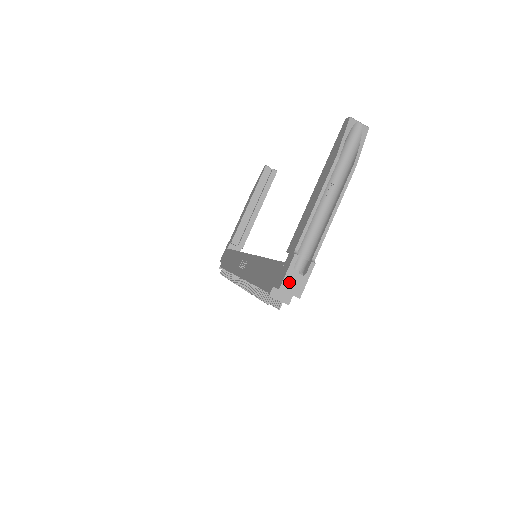
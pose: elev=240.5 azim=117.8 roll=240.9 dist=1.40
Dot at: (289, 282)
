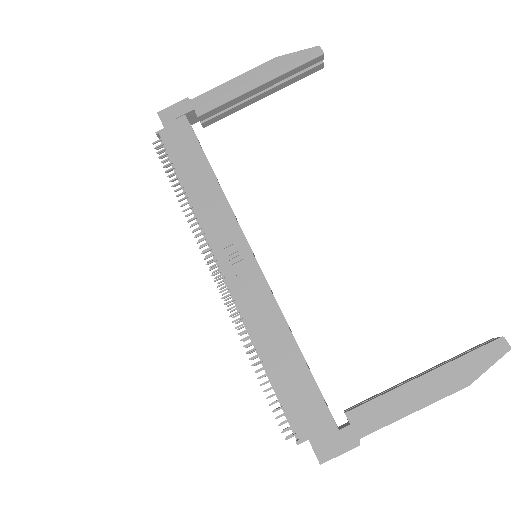
Dot at: (331, 458)
